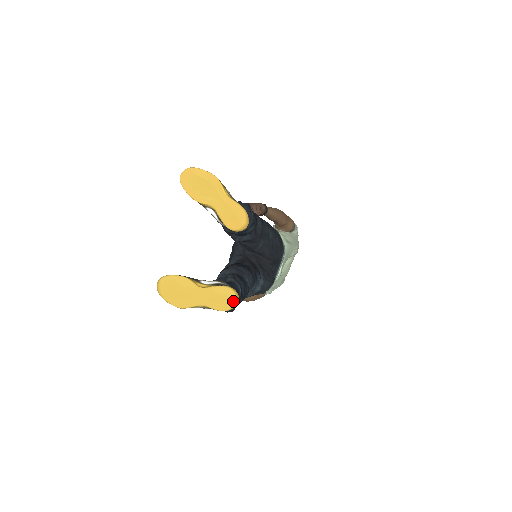
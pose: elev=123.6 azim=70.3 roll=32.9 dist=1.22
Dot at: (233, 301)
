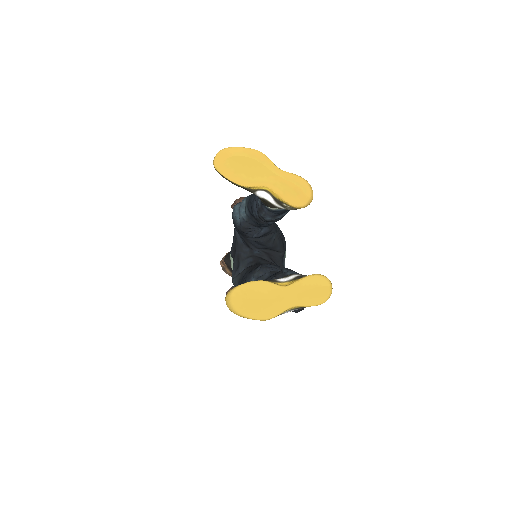
Dot at: (329, 288)
